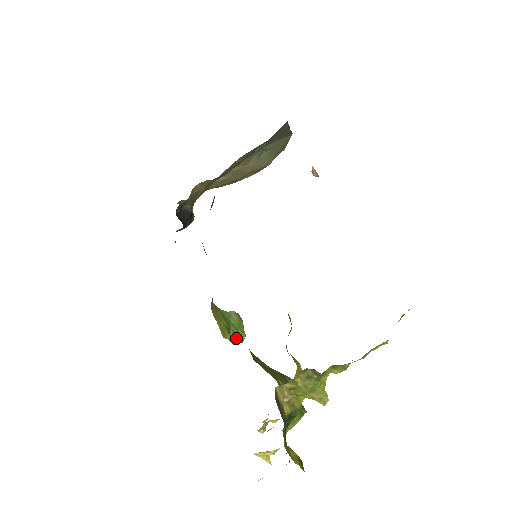
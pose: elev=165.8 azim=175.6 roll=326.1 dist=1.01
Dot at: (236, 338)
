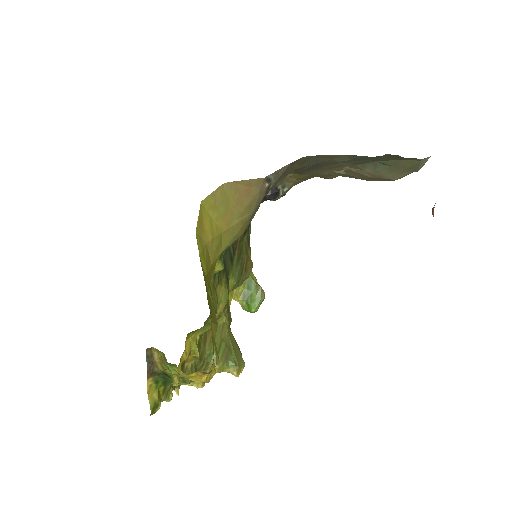
Dot at: (247, 306)
